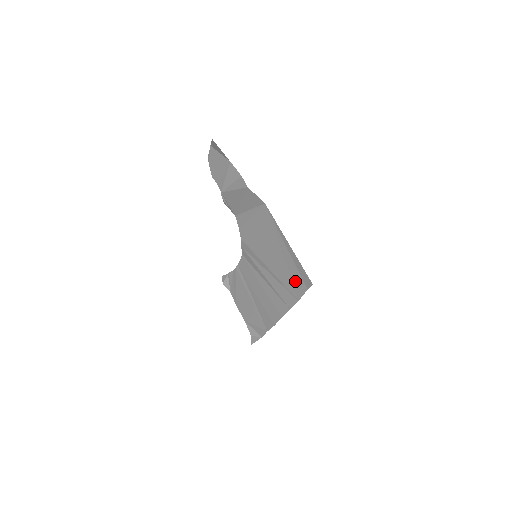
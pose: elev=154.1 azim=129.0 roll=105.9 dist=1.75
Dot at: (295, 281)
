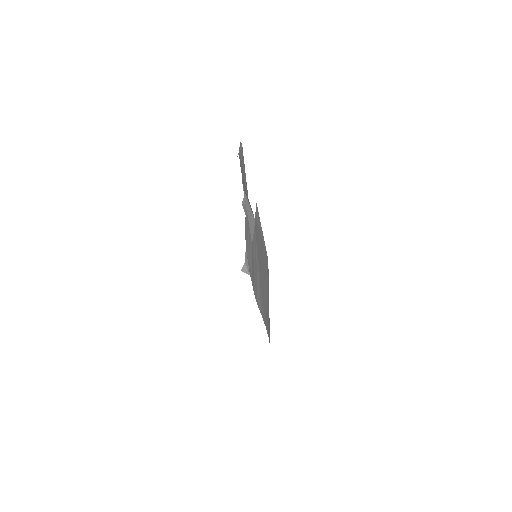
Dot at: (267, 321)
